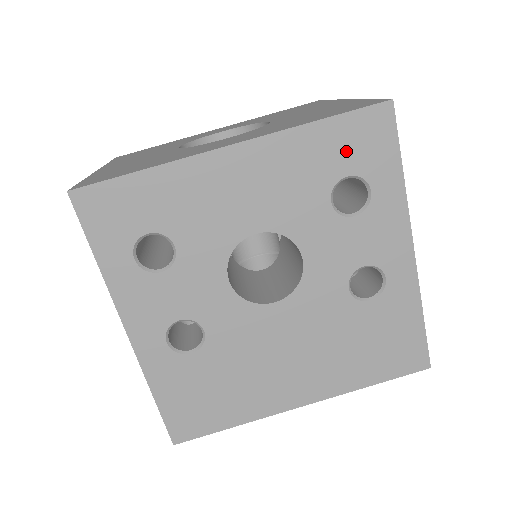
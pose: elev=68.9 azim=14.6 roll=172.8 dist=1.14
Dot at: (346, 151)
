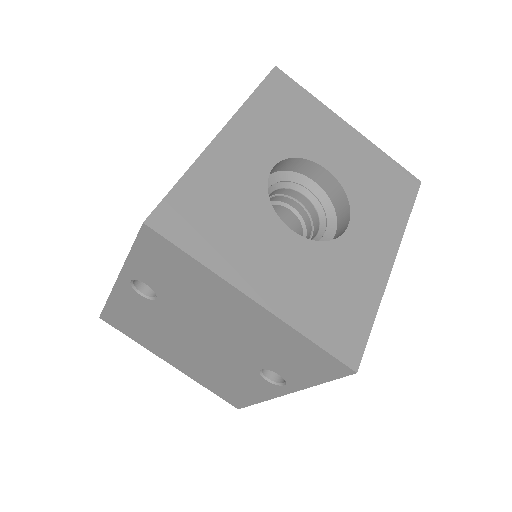
Dot at: occluded
